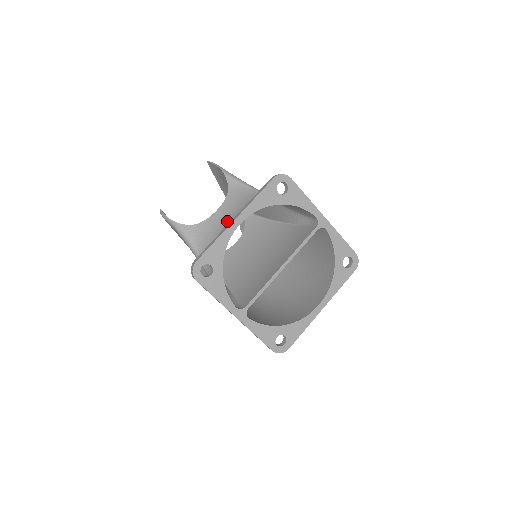
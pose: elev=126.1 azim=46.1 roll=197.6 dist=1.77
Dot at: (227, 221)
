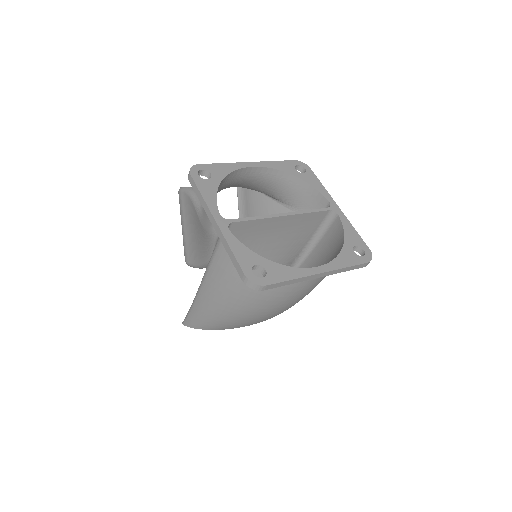
Dot at: occluded
